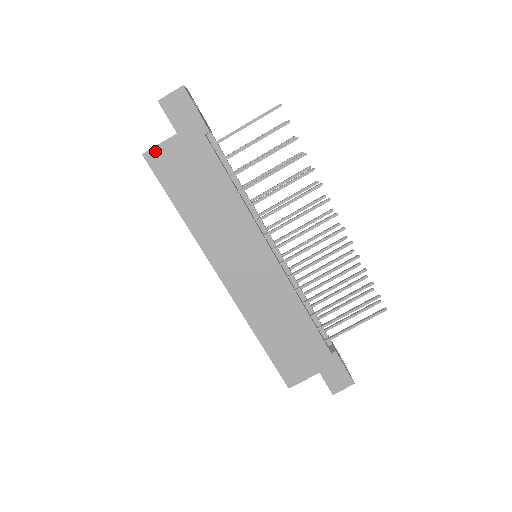
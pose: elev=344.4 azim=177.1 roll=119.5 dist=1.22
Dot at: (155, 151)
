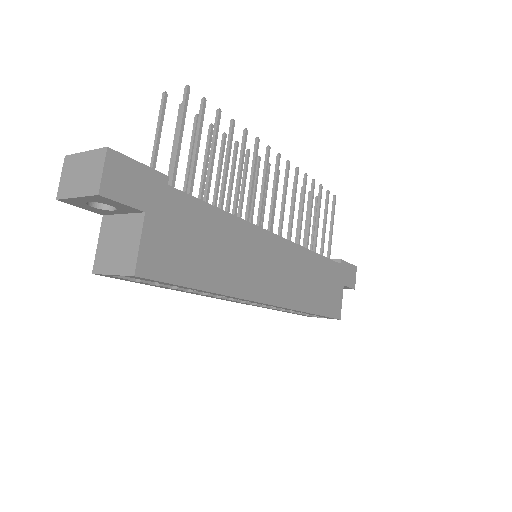
Dot at: (142, 257)
